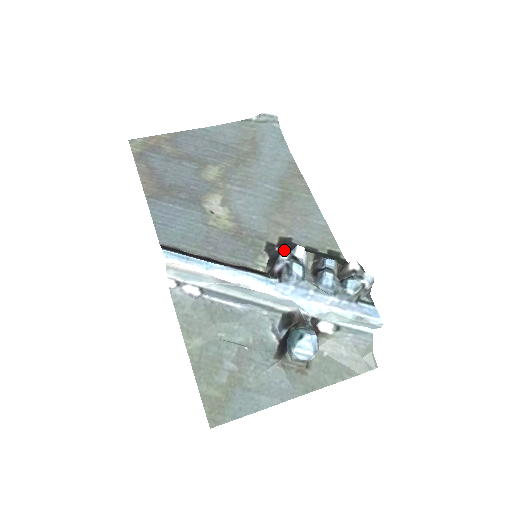
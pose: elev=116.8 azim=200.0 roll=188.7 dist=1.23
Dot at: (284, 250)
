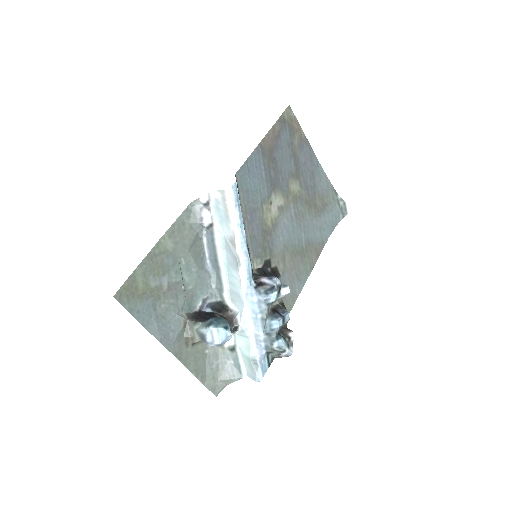
Dot at: occluded
